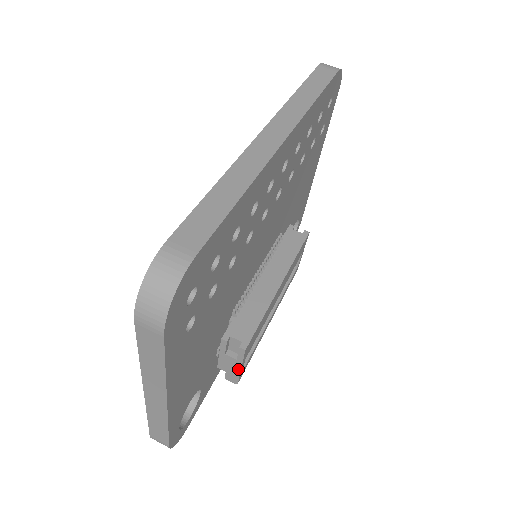
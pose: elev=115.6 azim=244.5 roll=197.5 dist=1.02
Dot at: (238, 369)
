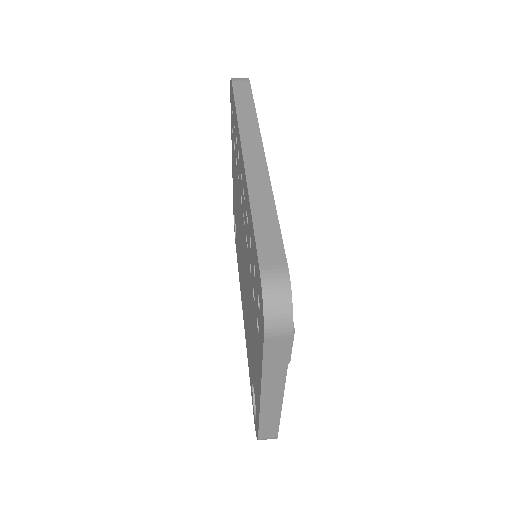
Dot at: occluded
